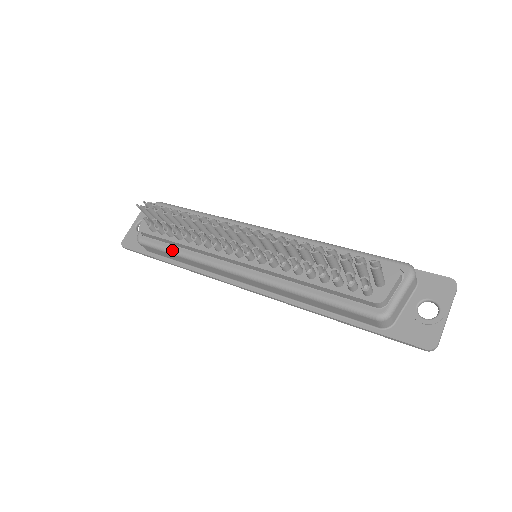
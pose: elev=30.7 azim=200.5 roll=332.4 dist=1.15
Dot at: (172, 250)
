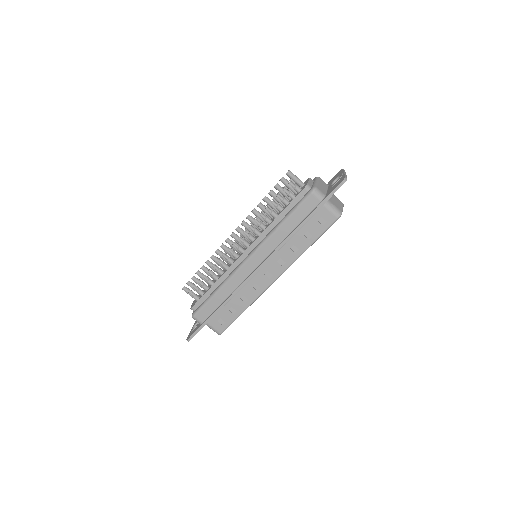
Dot at: (211, 294)
